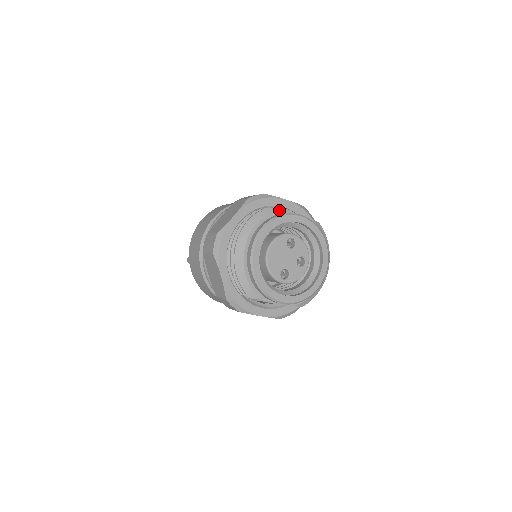
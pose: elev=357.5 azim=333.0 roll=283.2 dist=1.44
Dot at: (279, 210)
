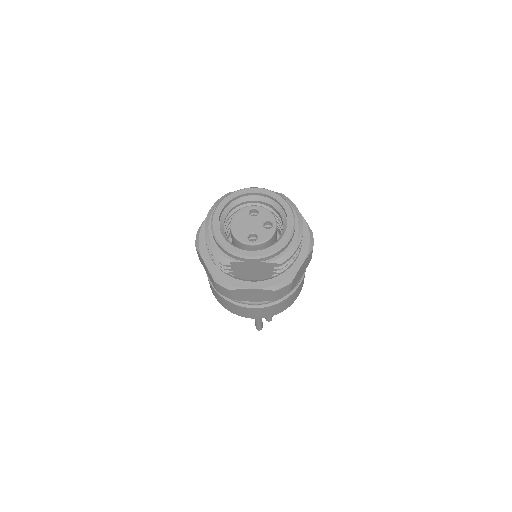
Dot at: occluded
